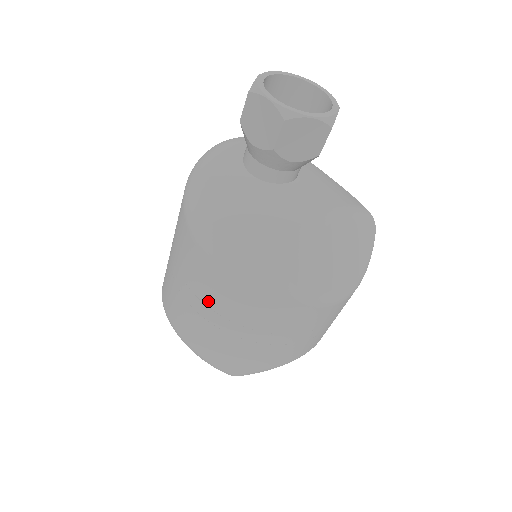
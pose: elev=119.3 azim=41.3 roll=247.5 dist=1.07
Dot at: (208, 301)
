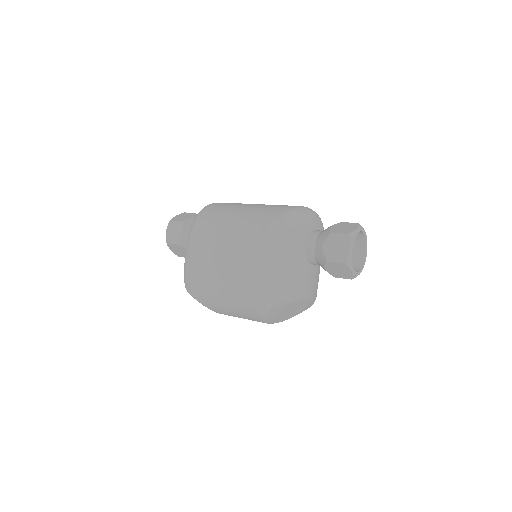
Dot at: (229, 270)
